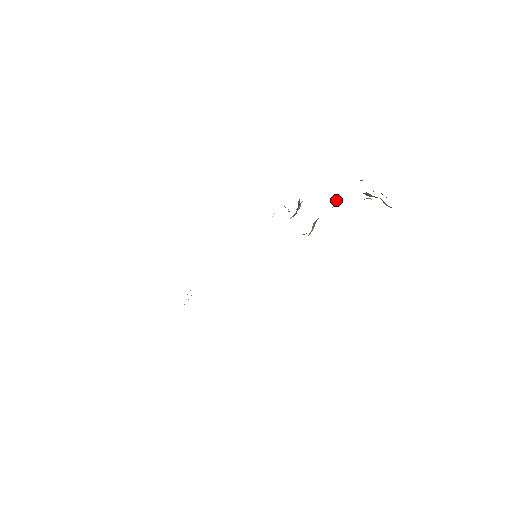
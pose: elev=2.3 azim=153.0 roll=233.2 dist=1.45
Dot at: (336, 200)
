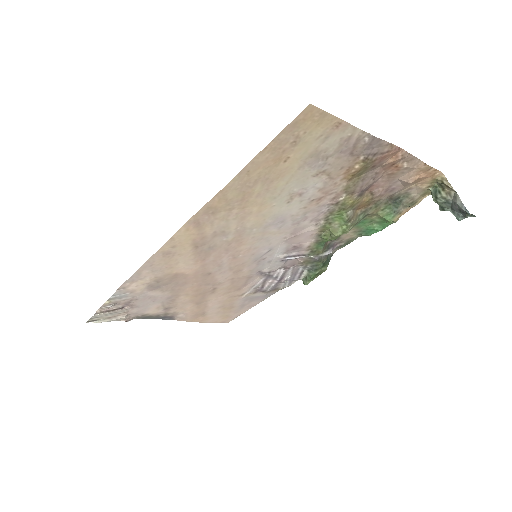
Dot at: (389, 217)
